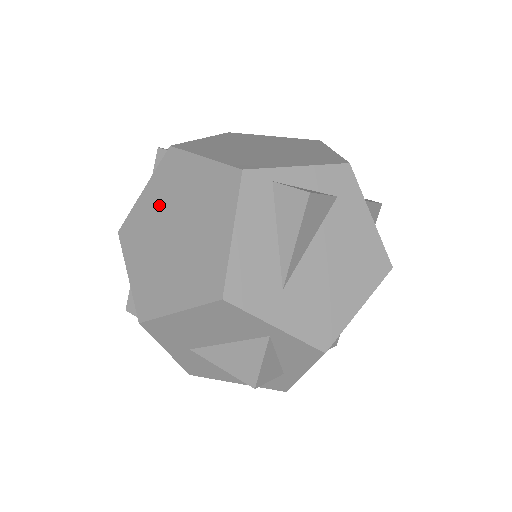
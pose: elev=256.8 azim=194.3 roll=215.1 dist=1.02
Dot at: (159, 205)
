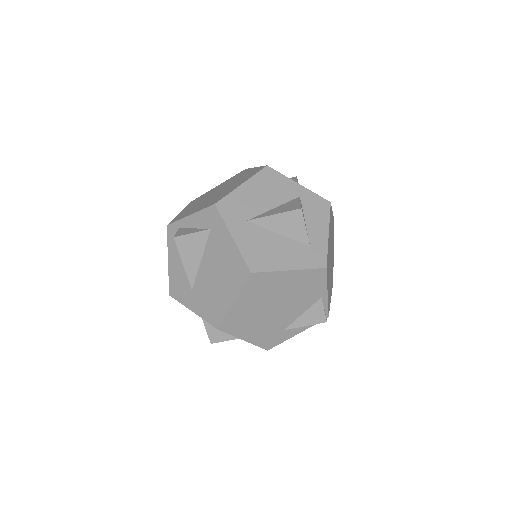
Dot at: occluded
